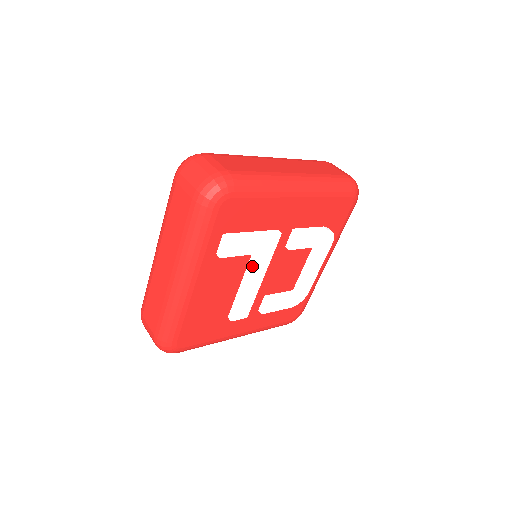
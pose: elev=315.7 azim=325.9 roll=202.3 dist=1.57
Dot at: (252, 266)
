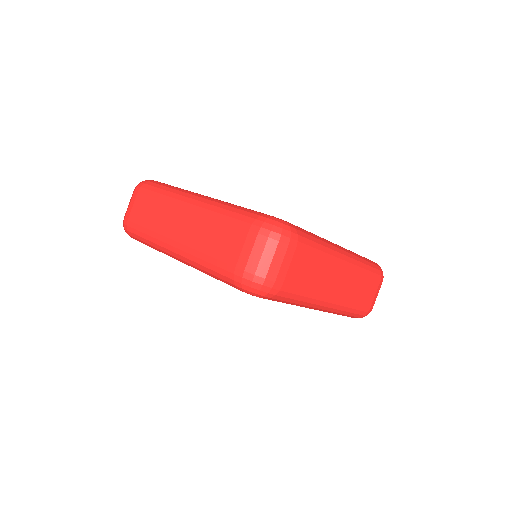
Dot at: occluded
